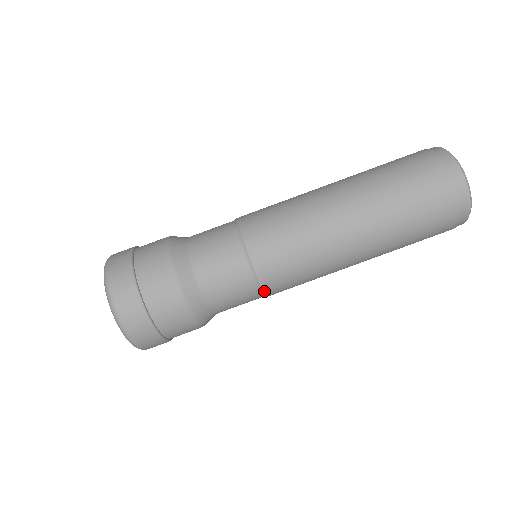
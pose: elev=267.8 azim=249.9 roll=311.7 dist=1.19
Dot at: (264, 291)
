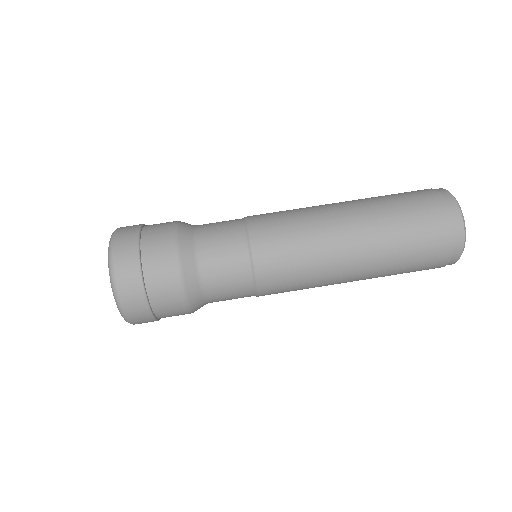
Dot at: (258, 289)
